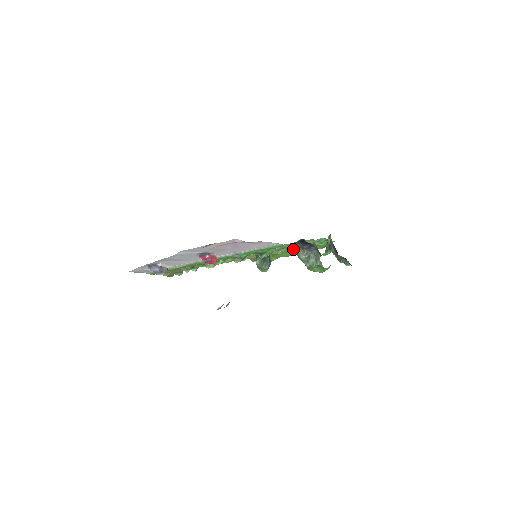
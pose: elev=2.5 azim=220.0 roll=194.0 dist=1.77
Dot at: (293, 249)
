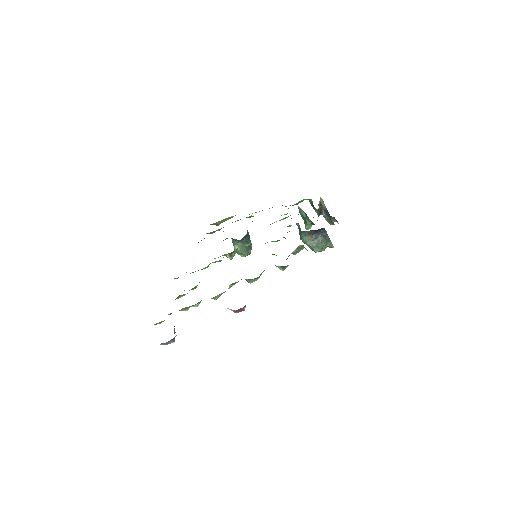
Dot at: occluded
